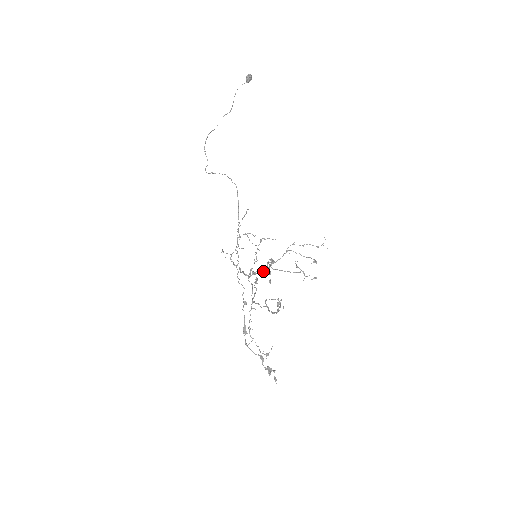
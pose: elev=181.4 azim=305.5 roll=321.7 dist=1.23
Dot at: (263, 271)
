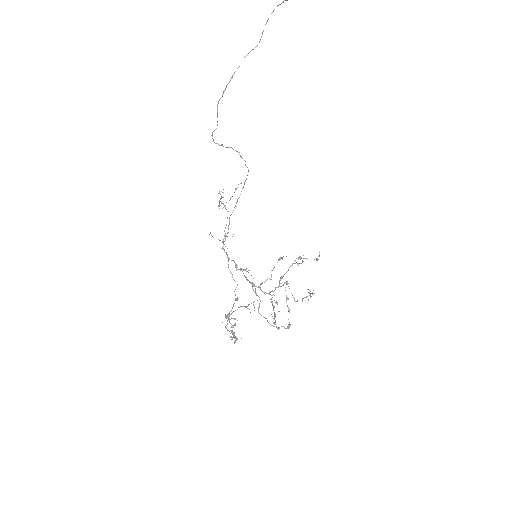
Dot at: occluded
